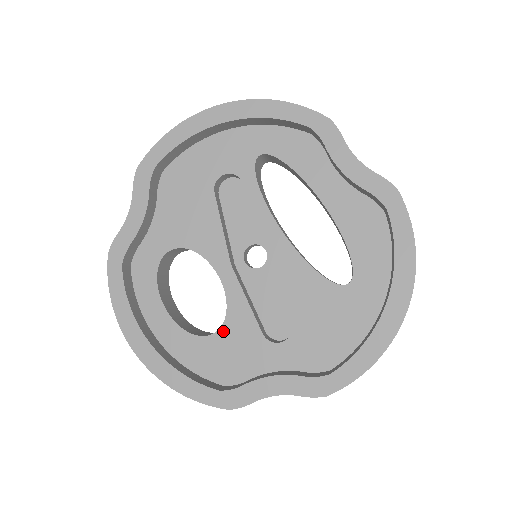
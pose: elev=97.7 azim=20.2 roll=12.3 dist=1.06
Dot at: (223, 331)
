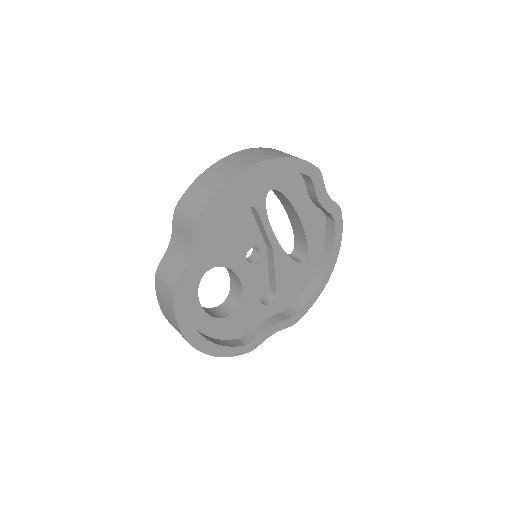
Dot at: (240, 309)
